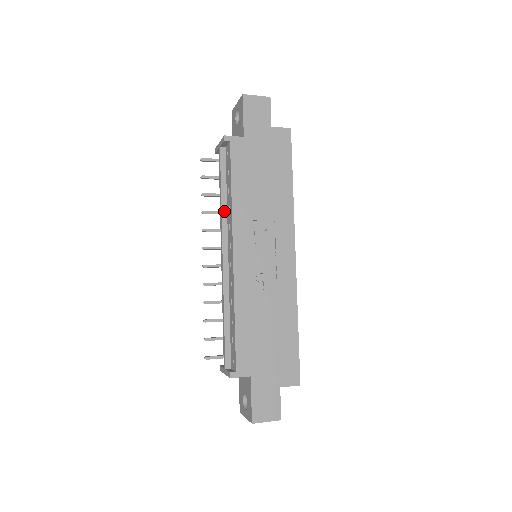
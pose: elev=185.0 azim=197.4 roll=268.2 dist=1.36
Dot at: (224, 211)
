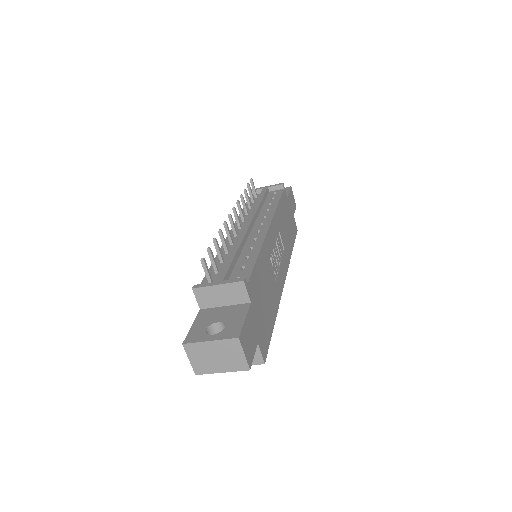
Dot at: (259, 209)
